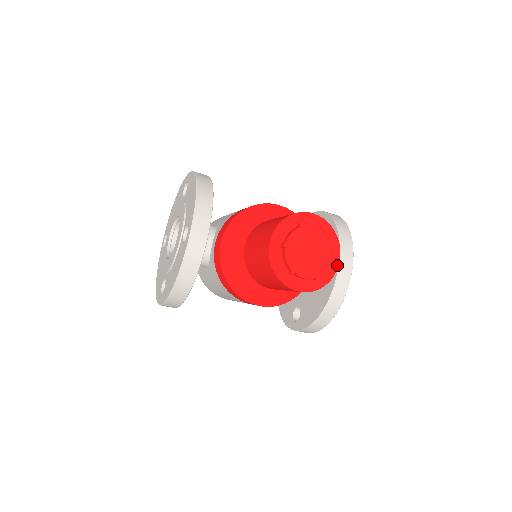
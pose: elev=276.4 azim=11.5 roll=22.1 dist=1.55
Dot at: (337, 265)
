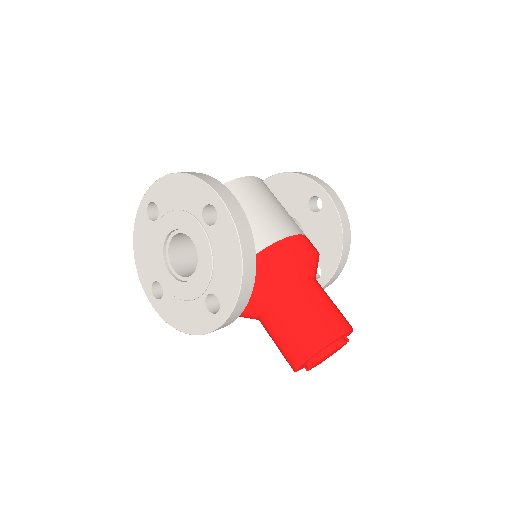
Dot at: occluded
